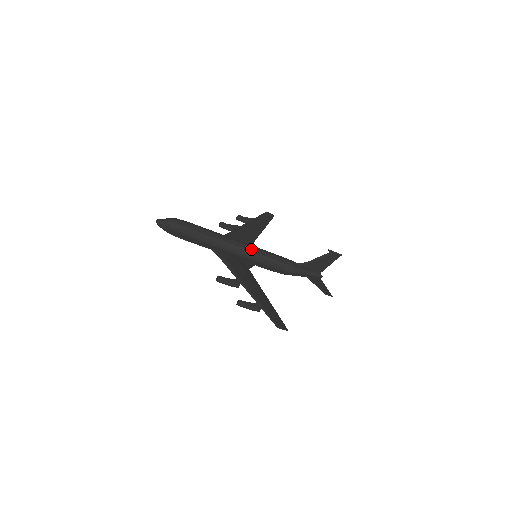
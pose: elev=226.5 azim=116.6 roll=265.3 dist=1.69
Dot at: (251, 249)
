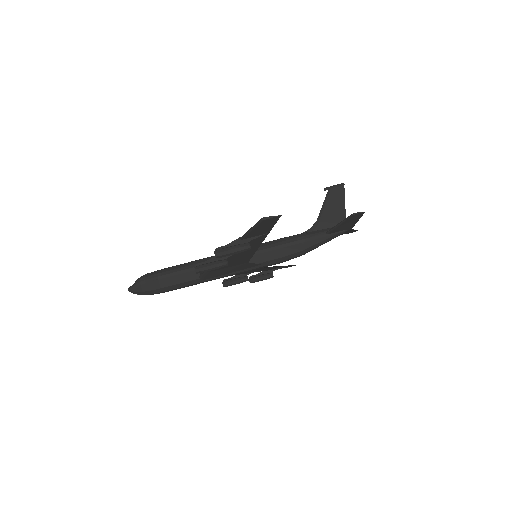
Dot at: occluded
